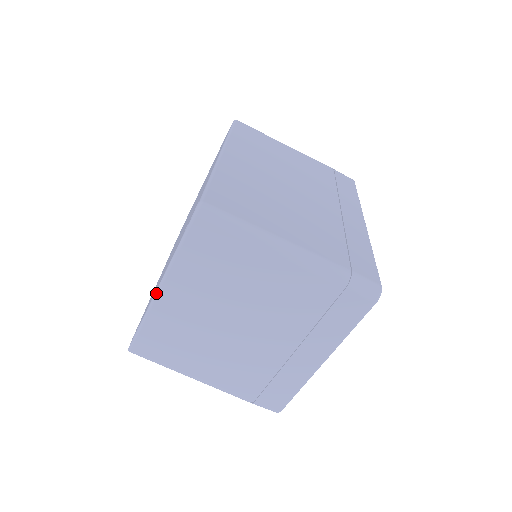
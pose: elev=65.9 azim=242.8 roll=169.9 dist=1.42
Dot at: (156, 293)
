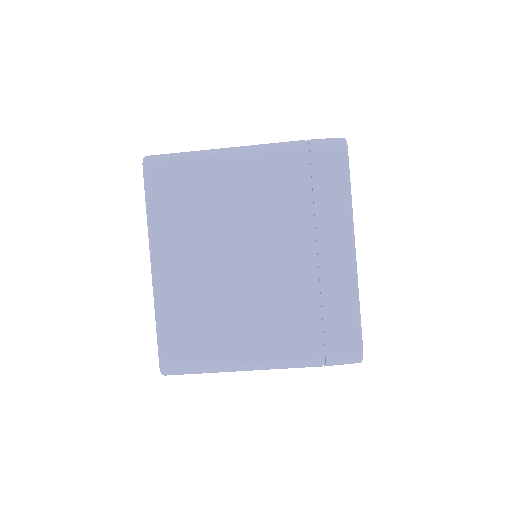
Dot at: (152, 272)
